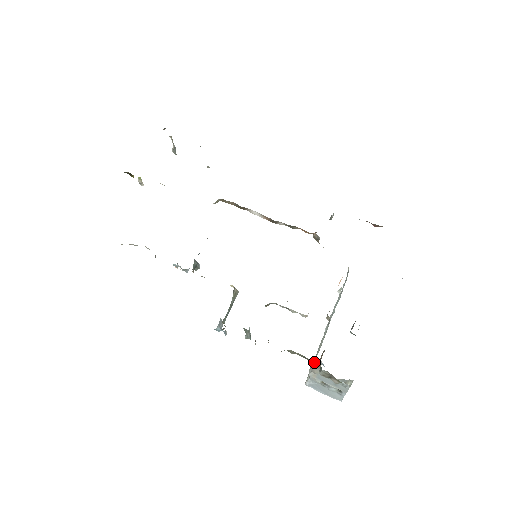
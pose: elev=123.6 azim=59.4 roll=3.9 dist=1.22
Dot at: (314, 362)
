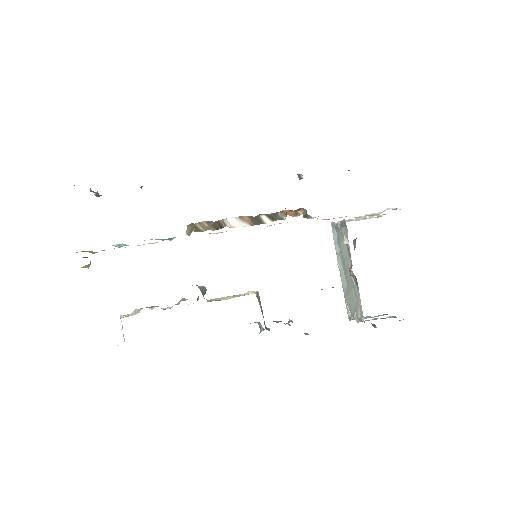
Dot at: occluded
